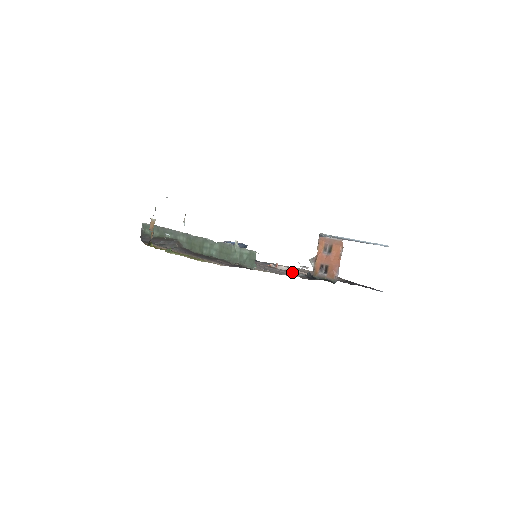
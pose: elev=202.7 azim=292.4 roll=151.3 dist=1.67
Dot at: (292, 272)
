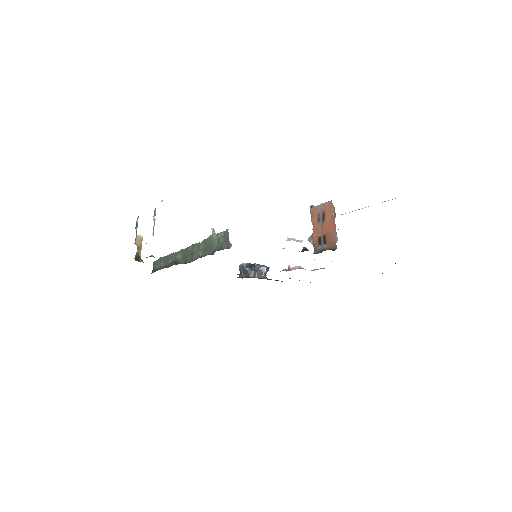
Dot at: occluded
